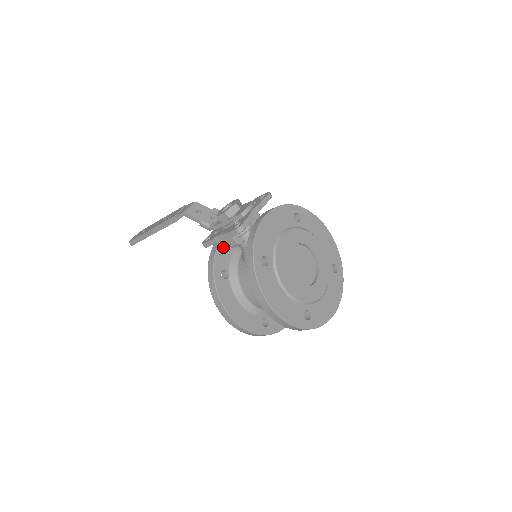
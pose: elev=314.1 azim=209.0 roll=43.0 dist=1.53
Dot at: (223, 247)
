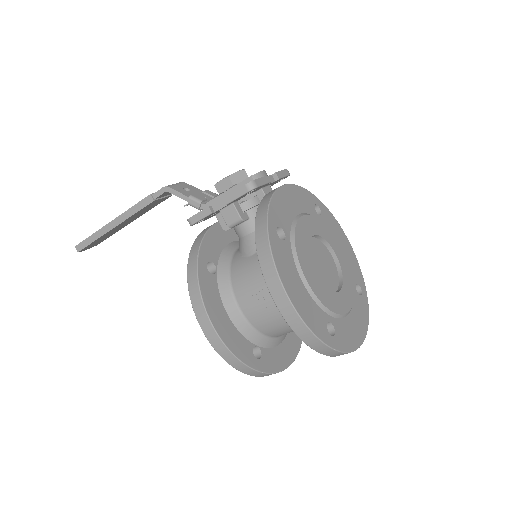
Dot at: (213, 235)
